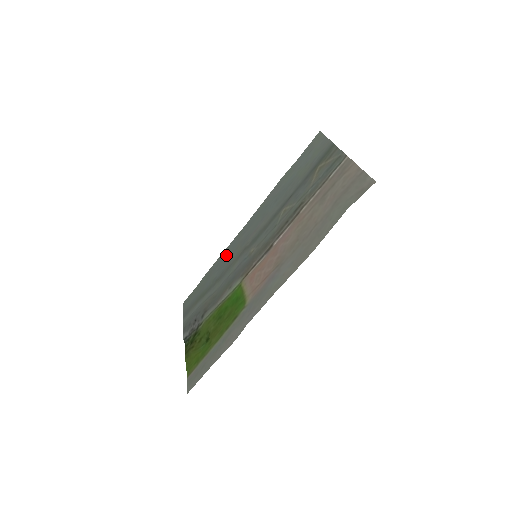
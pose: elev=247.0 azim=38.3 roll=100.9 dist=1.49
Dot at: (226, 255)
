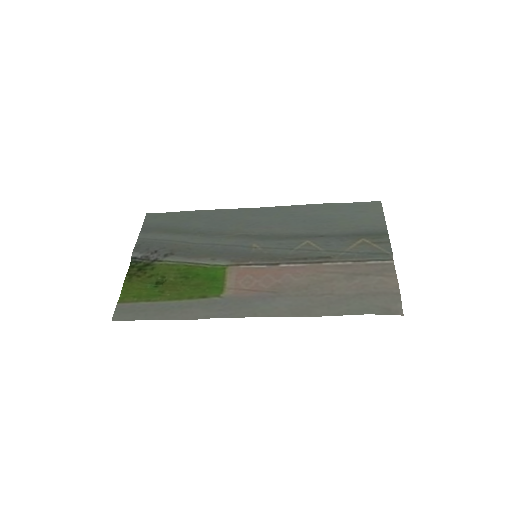
Dot at: (223, 217)
